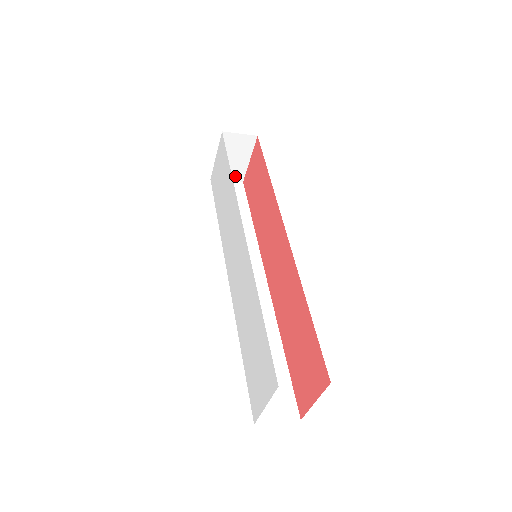
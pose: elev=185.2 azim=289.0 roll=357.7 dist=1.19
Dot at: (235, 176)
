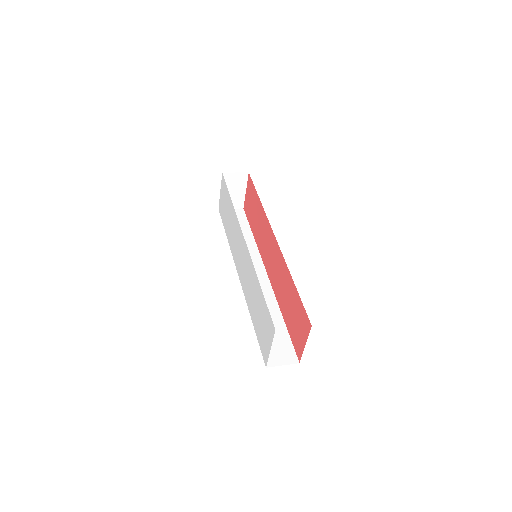
Dot at: (237, 205)
